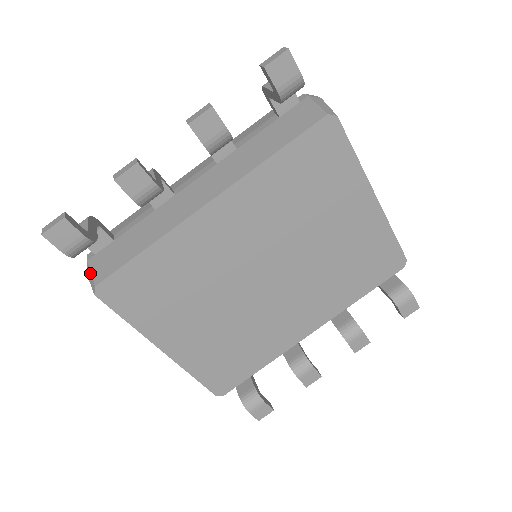
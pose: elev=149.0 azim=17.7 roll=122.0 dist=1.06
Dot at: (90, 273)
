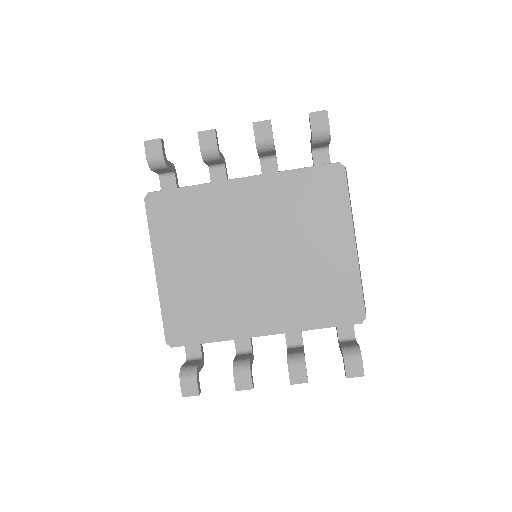
Dot at: occluded
